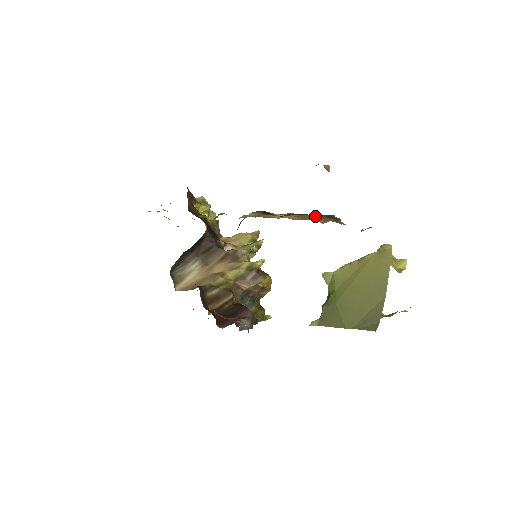
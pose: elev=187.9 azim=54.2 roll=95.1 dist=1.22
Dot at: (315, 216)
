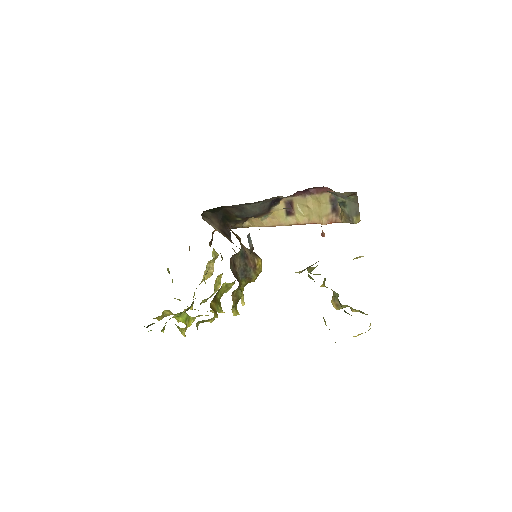
Dot at: (326, 205)
